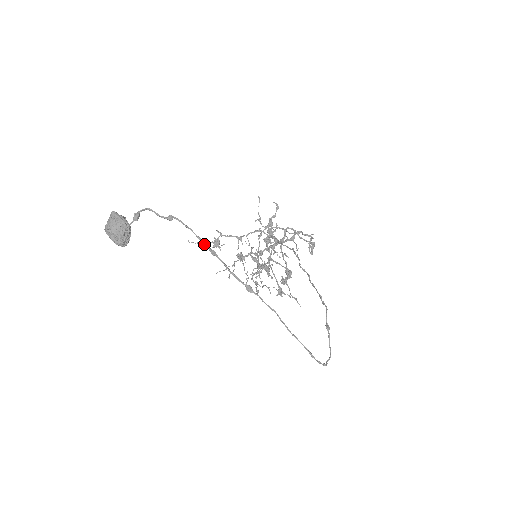
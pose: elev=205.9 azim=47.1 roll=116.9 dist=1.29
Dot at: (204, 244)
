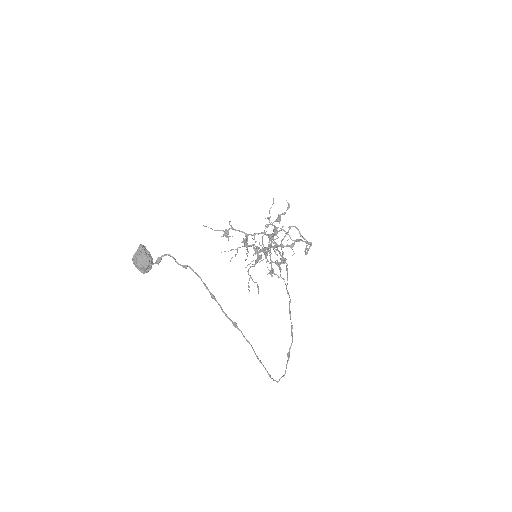
Dot at: (208, 290)
